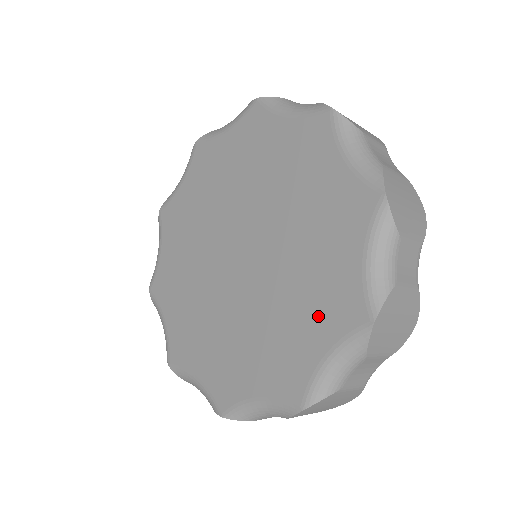
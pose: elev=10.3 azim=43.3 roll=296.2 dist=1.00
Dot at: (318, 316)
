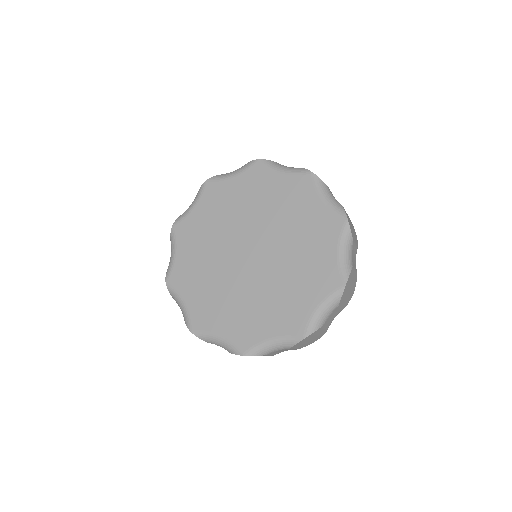
Dot at: (278, 318)
